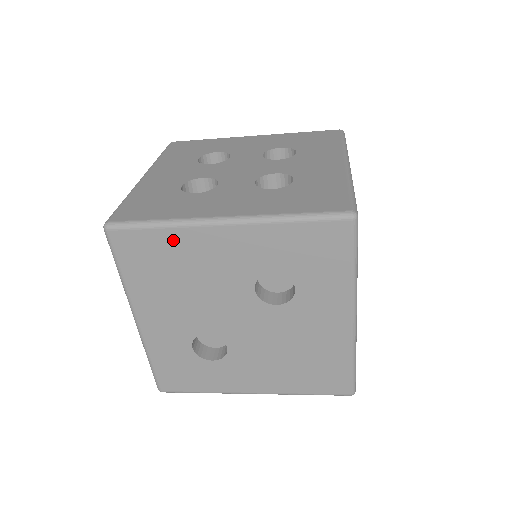
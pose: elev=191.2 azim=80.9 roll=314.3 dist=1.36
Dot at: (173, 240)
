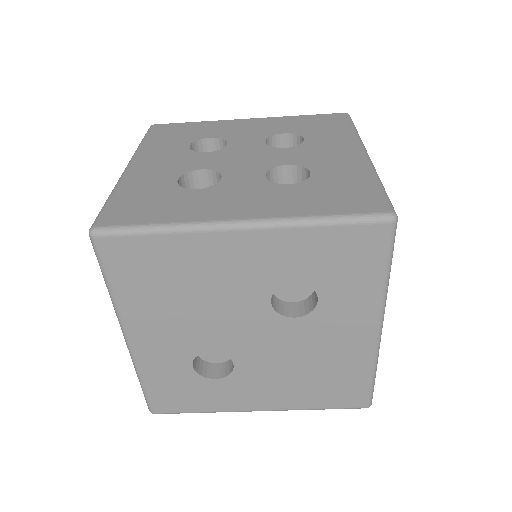
Dot at: (176, 248)
